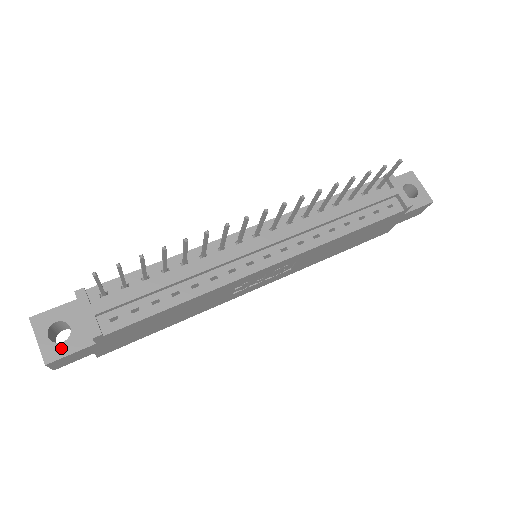
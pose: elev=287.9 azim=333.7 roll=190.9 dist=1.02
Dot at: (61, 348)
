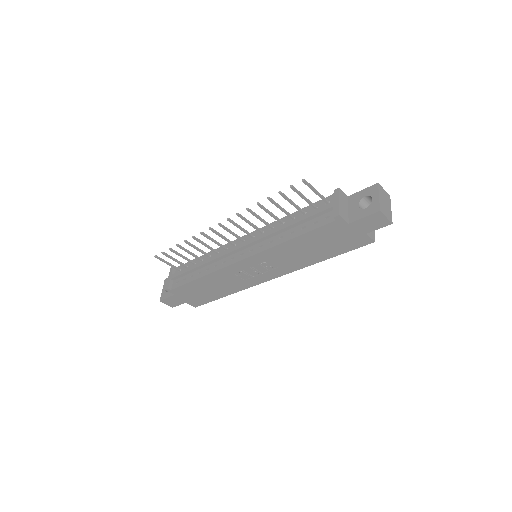
Dot at: (166, 294)
